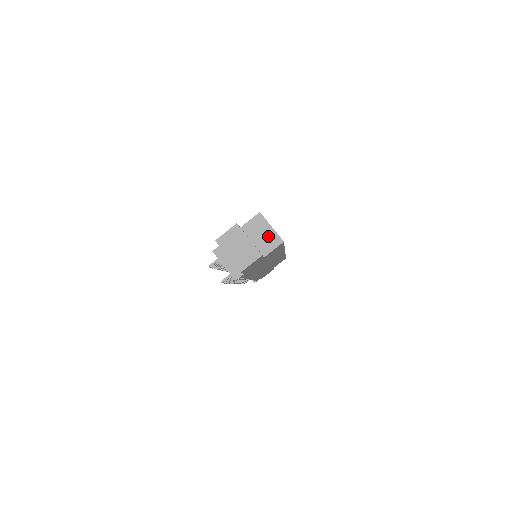
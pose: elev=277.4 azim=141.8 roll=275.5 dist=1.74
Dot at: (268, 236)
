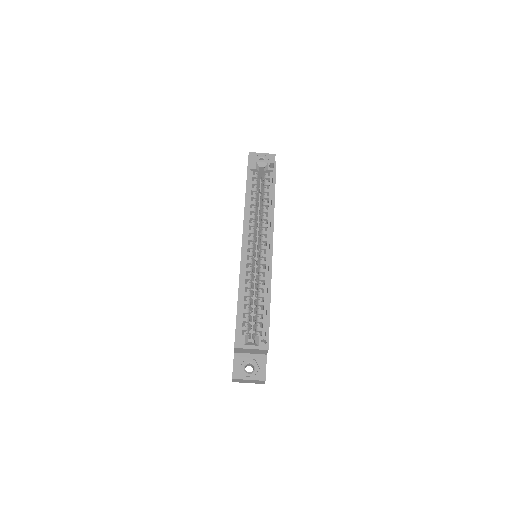
Dot at: (255, 351)
